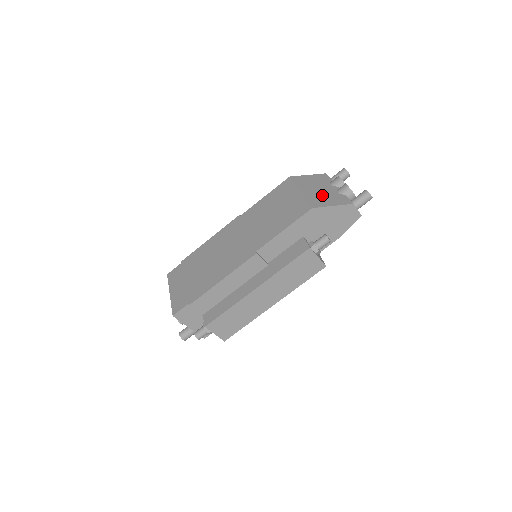
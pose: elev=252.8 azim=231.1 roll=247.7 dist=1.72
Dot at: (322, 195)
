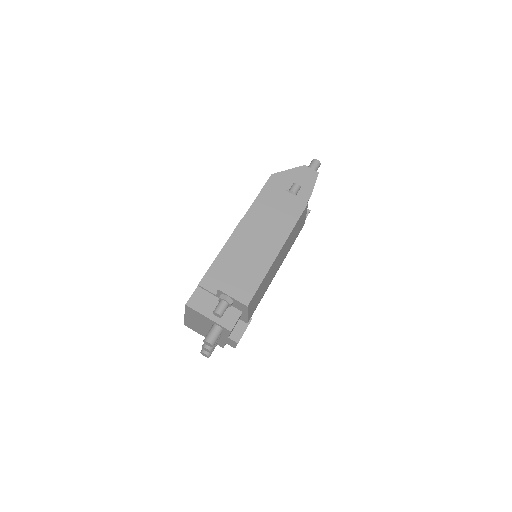
Dot at: occluded
